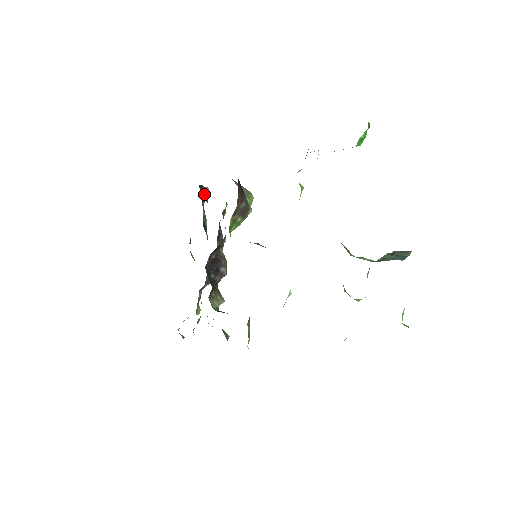
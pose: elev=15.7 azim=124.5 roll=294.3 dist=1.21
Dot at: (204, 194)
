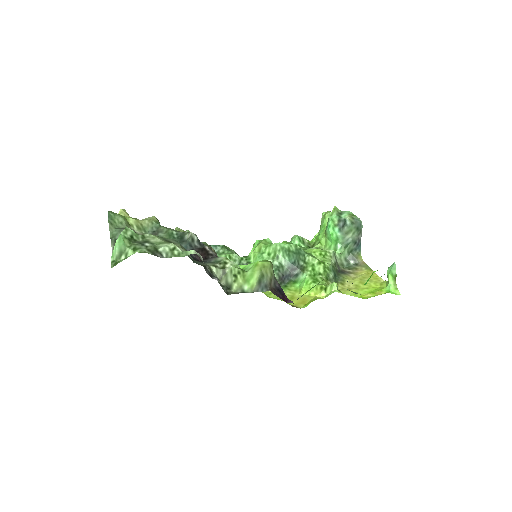
Dot at: (211, 274)
